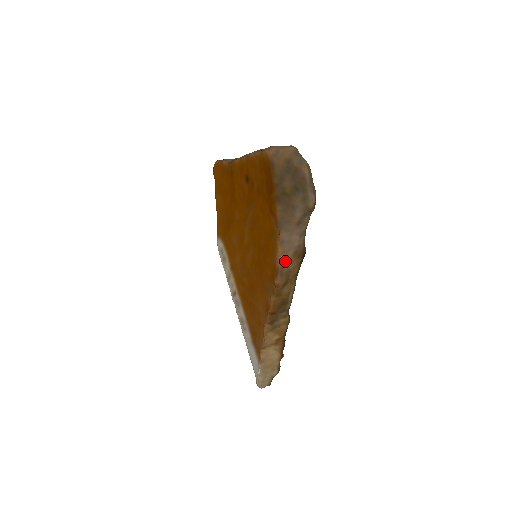
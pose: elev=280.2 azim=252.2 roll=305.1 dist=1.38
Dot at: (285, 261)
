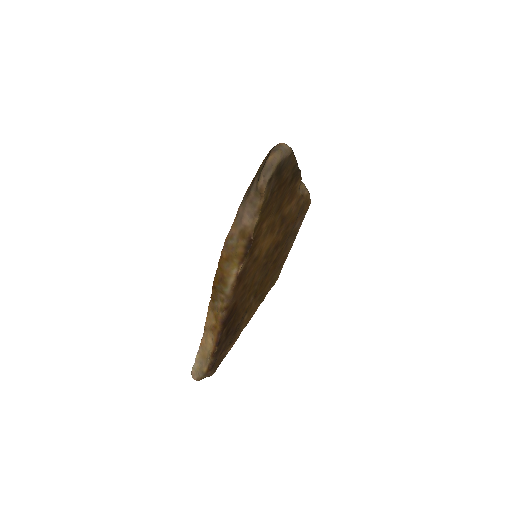
Dot at: (233, 234)
